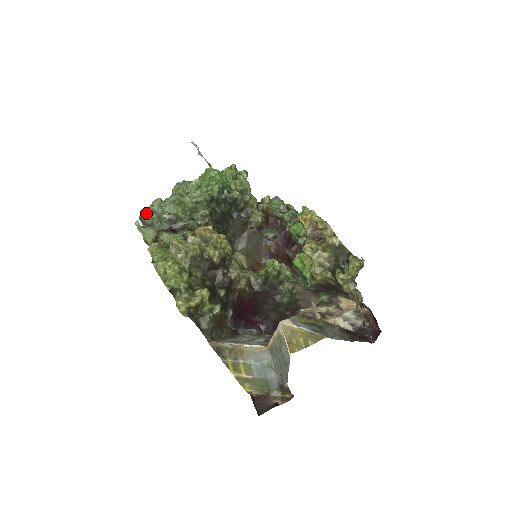
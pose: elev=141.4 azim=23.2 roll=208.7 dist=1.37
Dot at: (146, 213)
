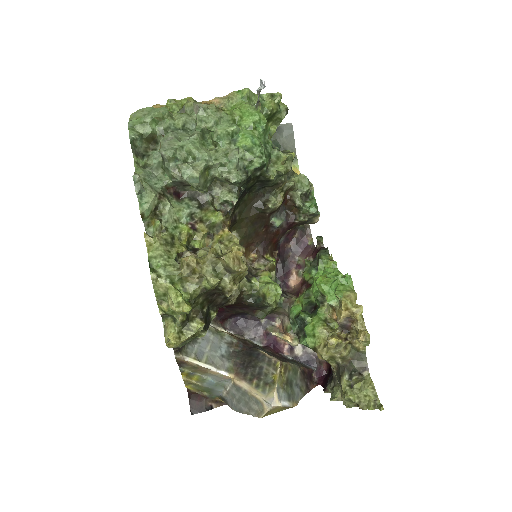
Dot at: (139, 126)
